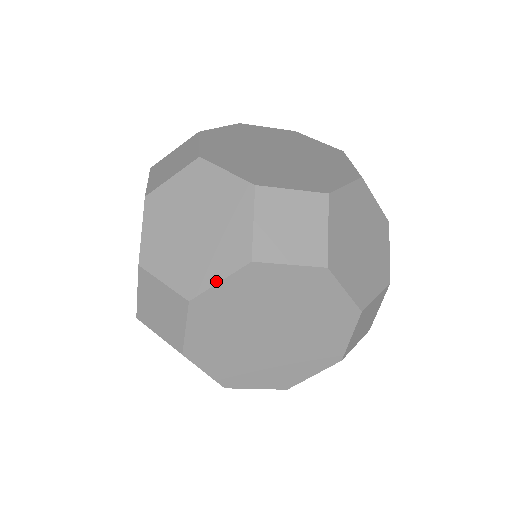
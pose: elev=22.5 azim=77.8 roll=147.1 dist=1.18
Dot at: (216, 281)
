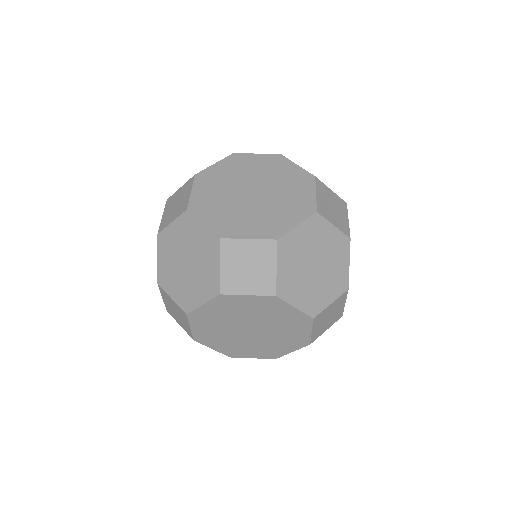
Dot at: (201, 304)
